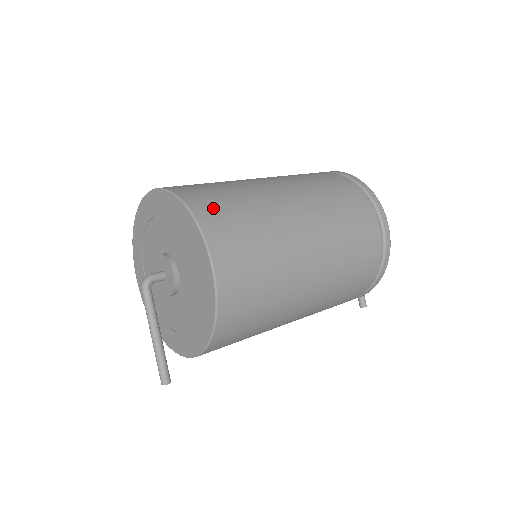
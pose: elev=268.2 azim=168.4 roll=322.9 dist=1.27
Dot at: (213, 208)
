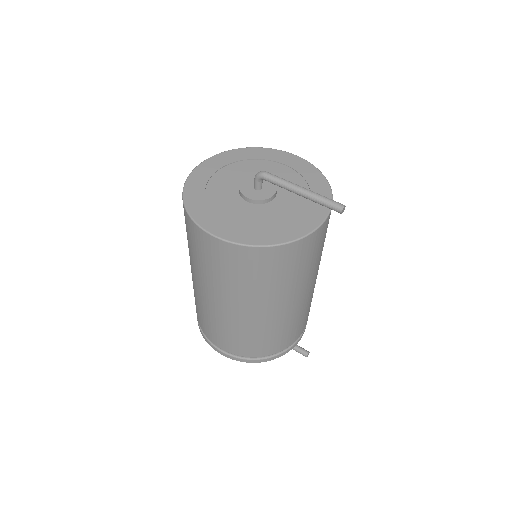
Dot at: occluded
